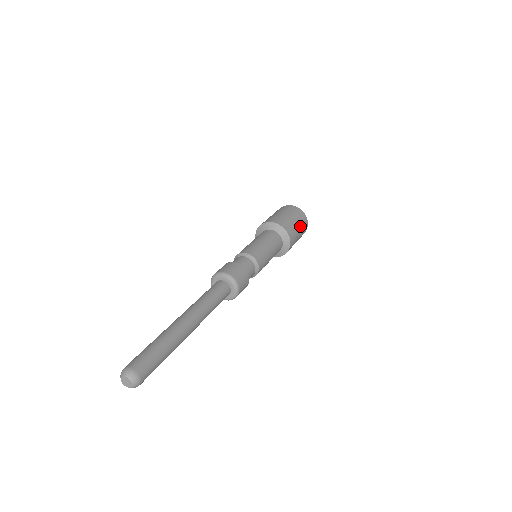
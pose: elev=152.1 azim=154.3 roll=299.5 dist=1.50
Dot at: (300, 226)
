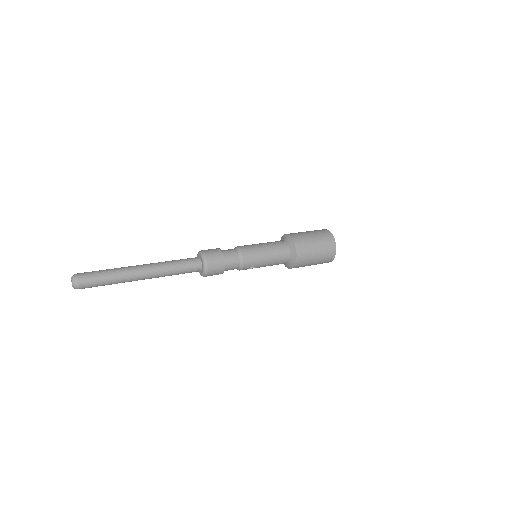
Dot at: (320, 252)
